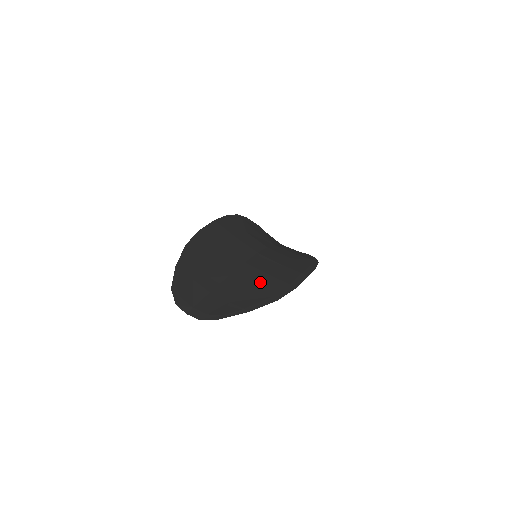
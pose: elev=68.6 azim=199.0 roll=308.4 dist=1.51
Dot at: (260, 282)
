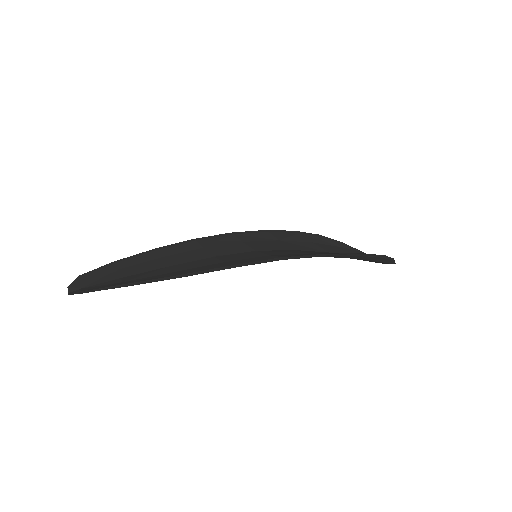
Dot at: (197, 267)
